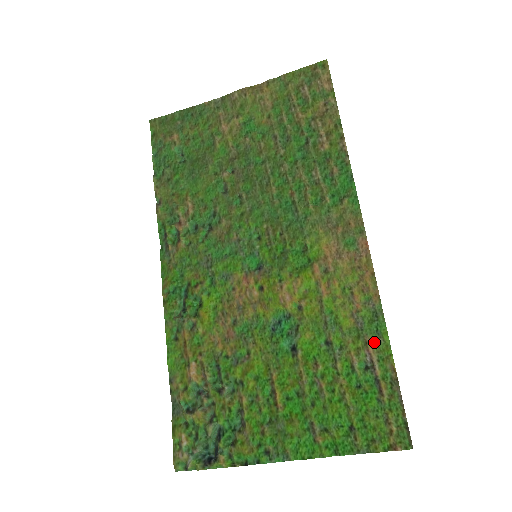
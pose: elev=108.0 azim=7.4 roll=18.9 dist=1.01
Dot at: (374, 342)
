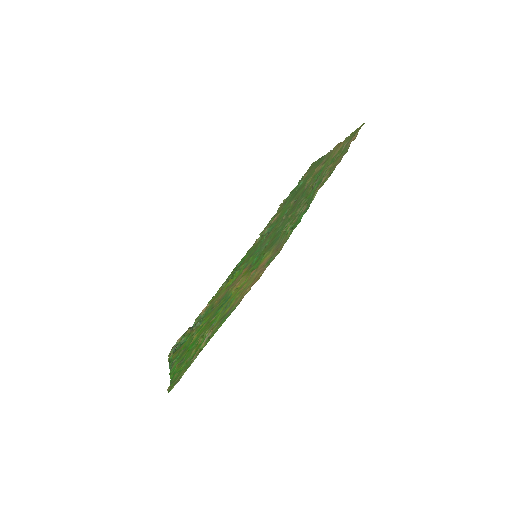
Dot at: (217, 326)
